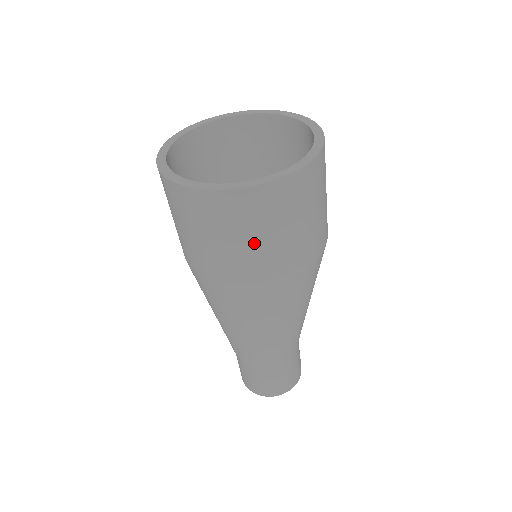
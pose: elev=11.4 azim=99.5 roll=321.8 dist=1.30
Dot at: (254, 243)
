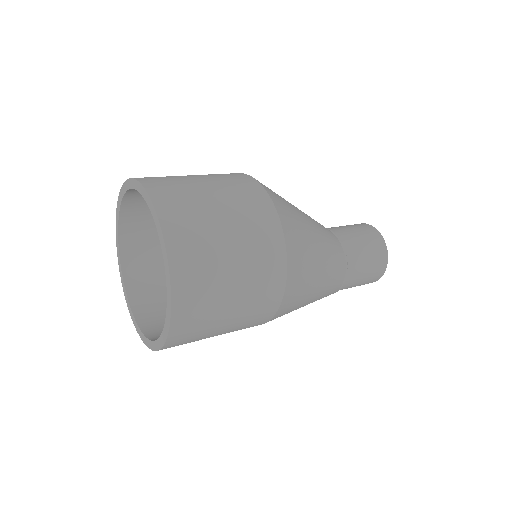
Dot at: occluded
